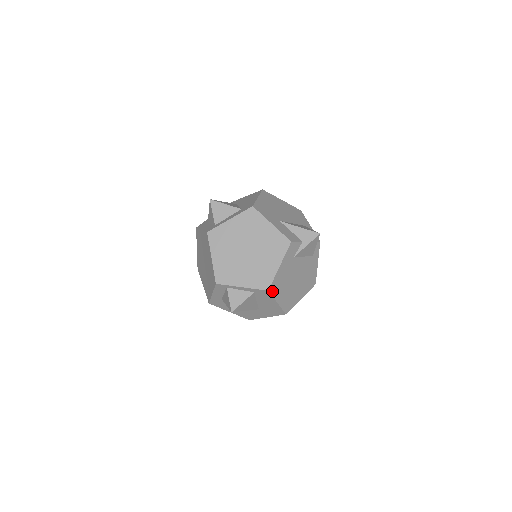
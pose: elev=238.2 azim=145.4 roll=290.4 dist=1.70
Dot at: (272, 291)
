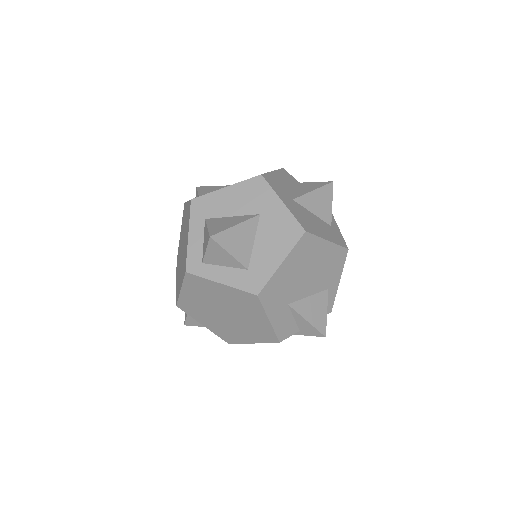
Dot at: occluded
